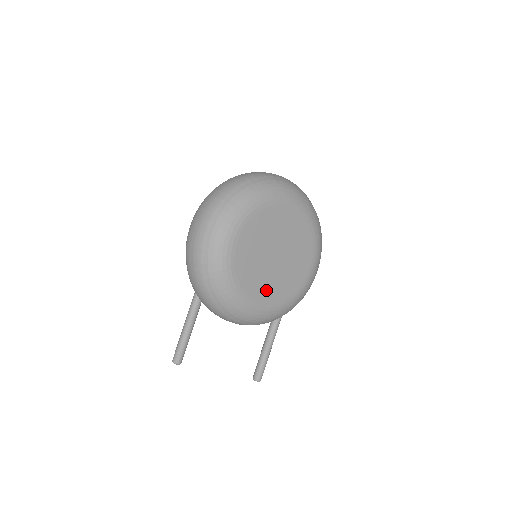
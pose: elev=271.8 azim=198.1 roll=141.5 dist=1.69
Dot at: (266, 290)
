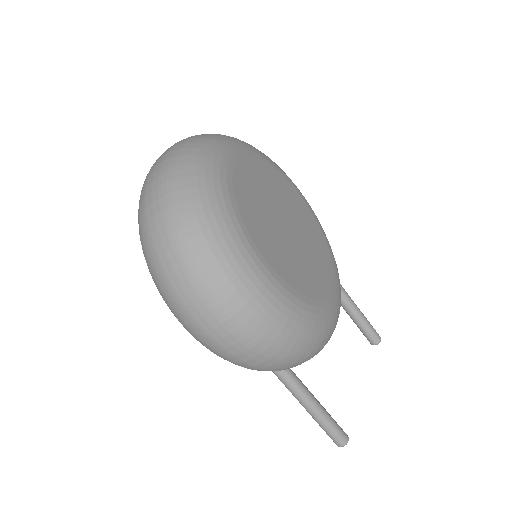
Dot at: (321, 268)
